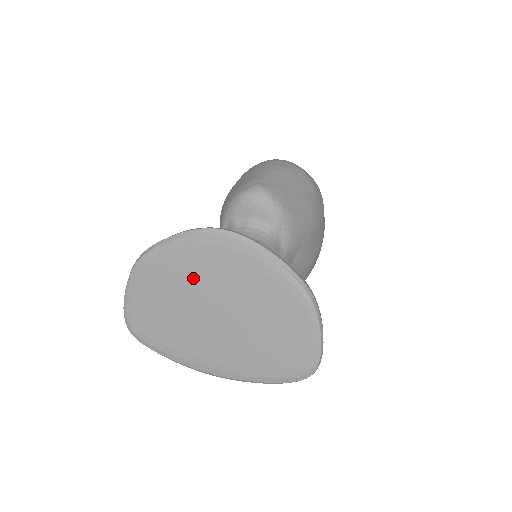
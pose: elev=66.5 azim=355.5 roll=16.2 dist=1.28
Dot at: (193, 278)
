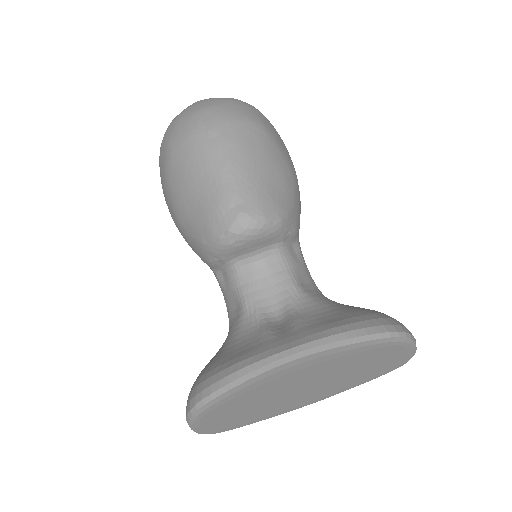
Dot at: (269, 391)
